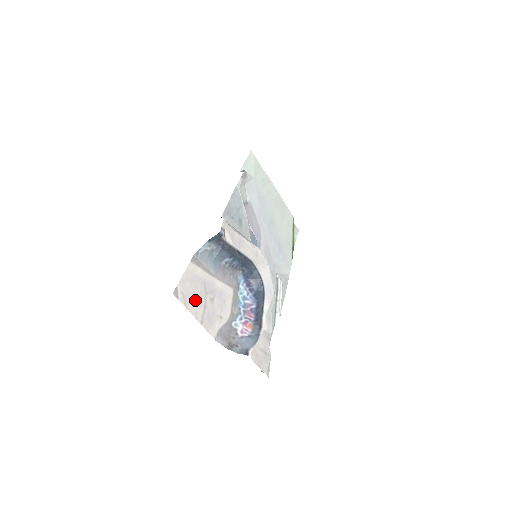
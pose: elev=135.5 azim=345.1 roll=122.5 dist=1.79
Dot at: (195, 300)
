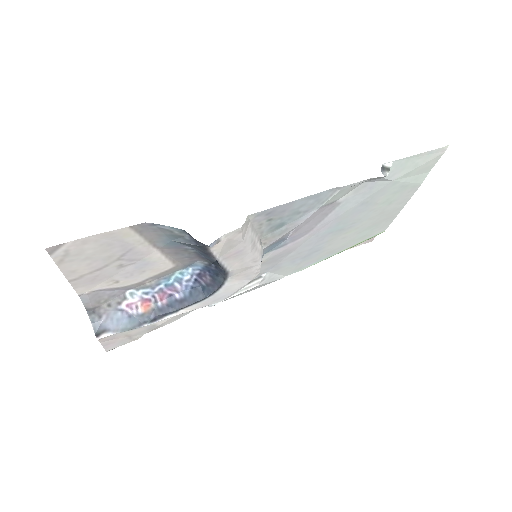
Dot at: (87, 261)
